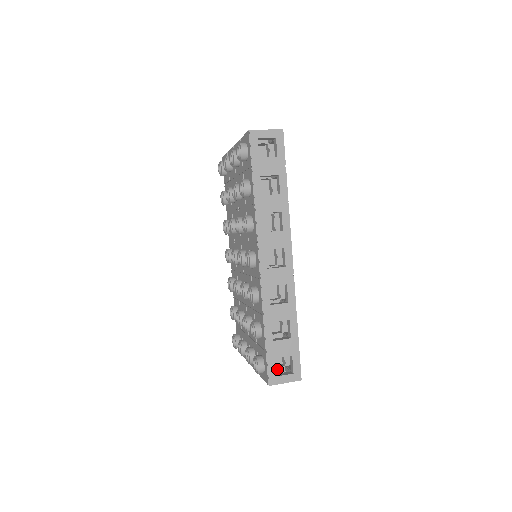
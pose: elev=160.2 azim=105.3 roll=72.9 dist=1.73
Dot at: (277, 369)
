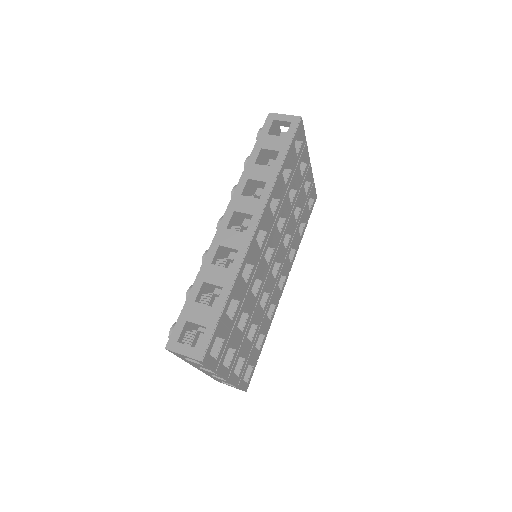
Dot at: occluded
